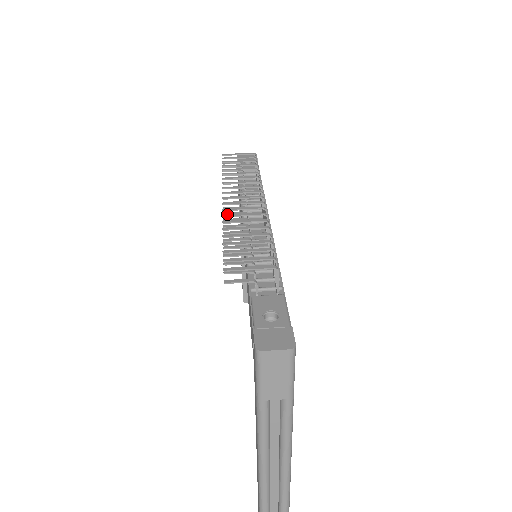
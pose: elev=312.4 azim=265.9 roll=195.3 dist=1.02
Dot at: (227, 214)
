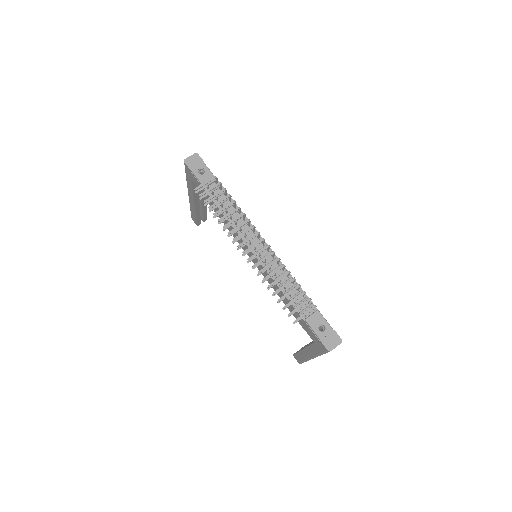
Dot at: (260, 271)
